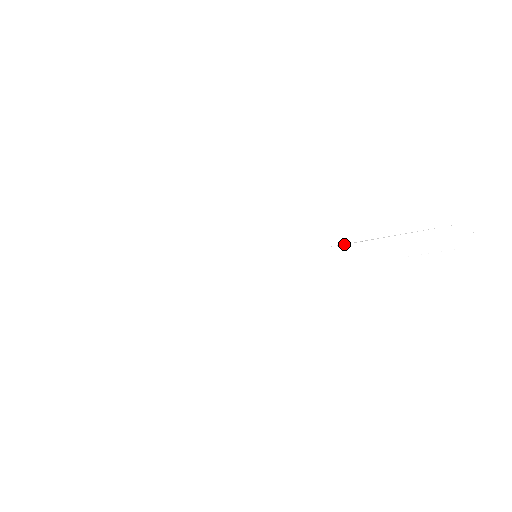
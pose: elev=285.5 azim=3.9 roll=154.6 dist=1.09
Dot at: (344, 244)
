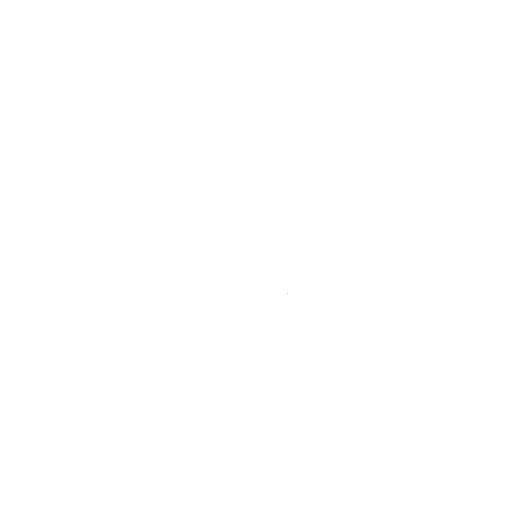
Dot at: occluded
